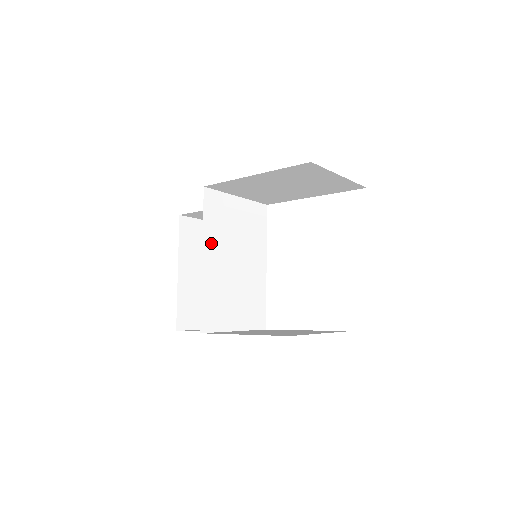
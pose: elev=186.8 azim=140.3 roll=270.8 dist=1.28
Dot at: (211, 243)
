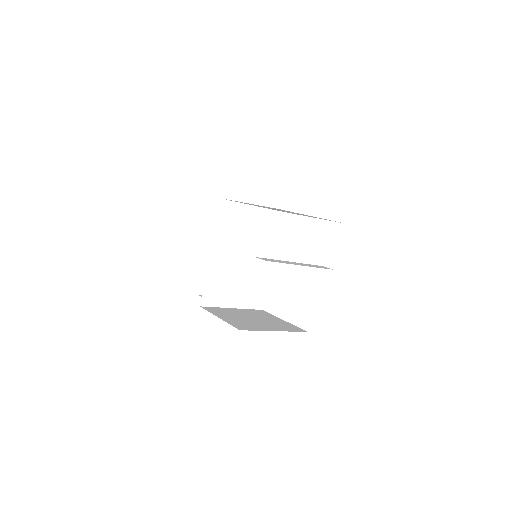
Dot at: (220, 242)
